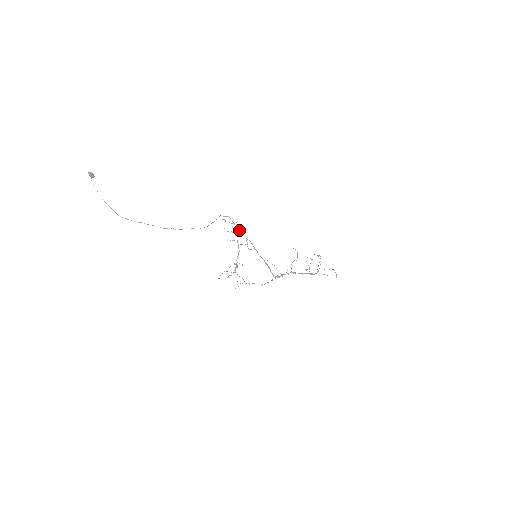
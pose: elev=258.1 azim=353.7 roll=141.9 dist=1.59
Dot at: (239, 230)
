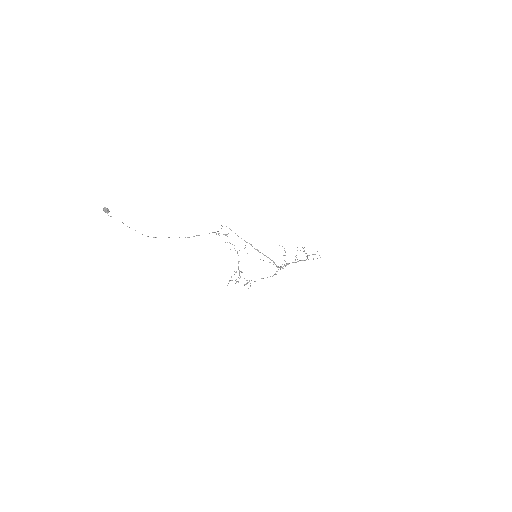
Dot at: (237, 235)
